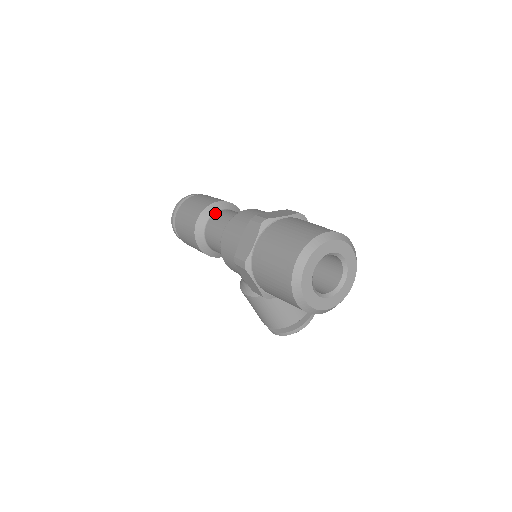
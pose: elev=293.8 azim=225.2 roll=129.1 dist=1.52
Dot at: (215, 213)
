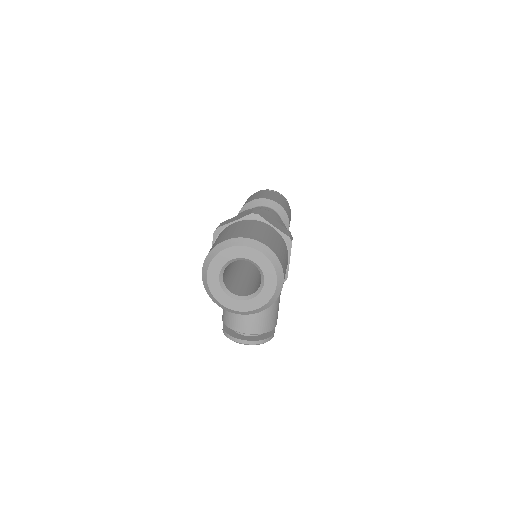
Dot at: (266, 207)
